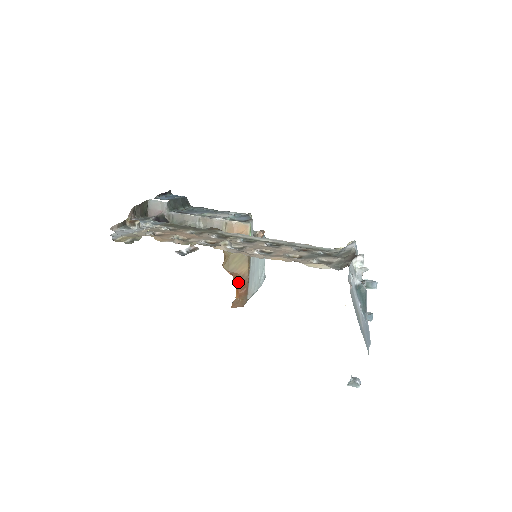
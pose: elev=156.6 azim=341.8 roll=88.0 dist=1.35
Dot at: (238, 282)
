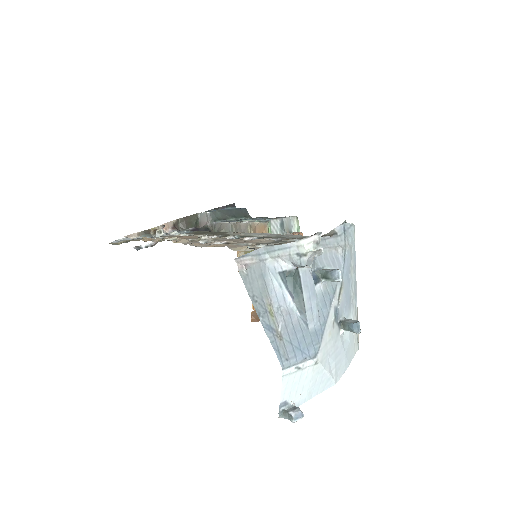
Dot at: occluded
